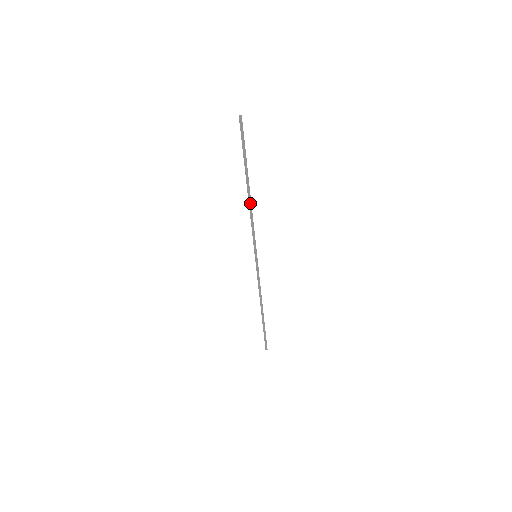
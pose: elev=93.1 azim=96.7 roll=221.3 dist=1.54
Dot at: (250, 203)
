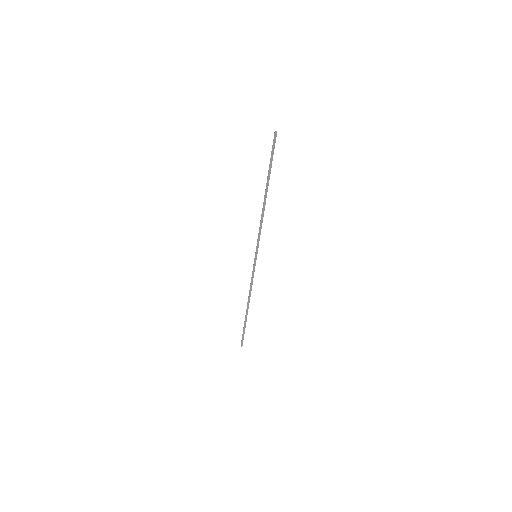
Dot at: (264, 207)
